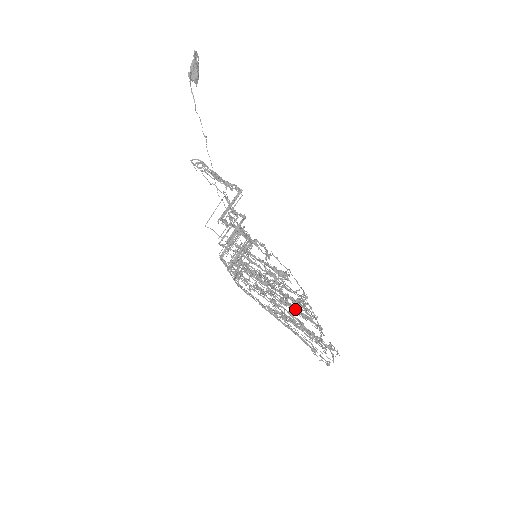
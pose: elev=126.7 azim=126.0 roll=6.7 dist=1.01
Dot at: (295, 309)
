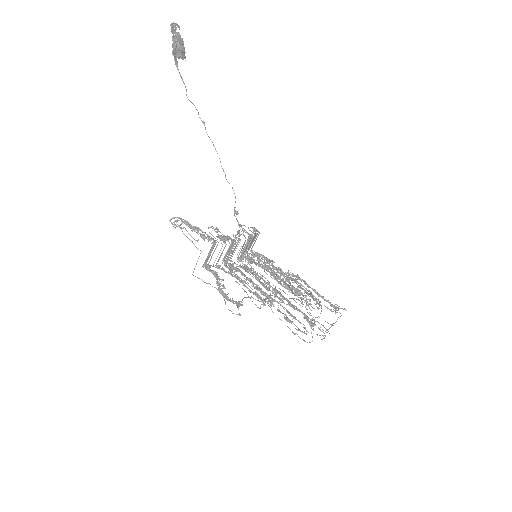
Dot at: (300, 286)
